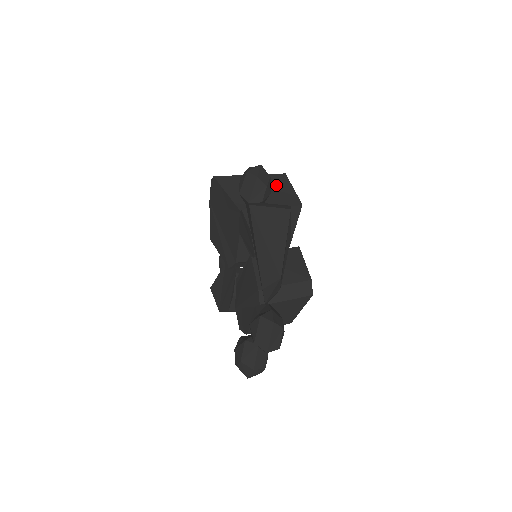
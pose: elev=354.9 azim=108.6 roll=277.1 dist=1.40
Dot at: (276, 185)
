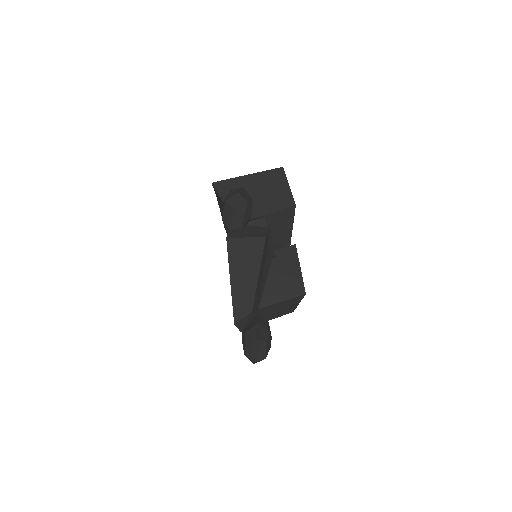
Dot at: (272, 184)
